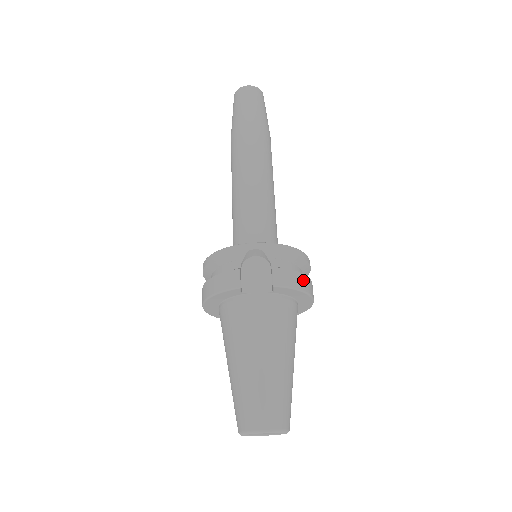
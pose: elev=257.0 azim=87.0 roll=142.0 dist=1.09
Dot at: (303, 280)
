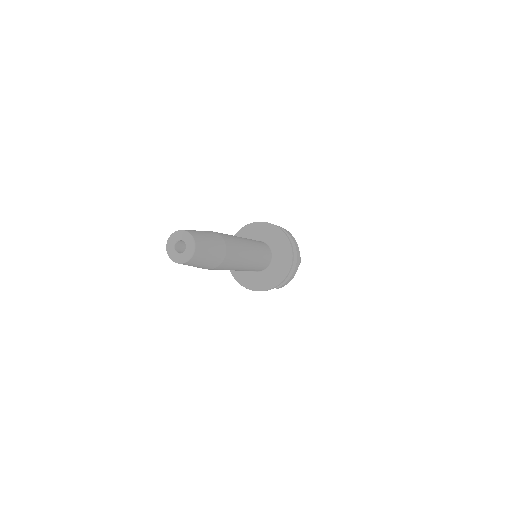
Dot at: (293, 275)
